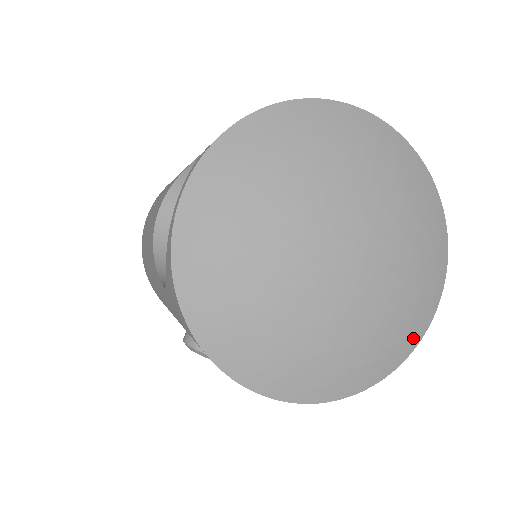
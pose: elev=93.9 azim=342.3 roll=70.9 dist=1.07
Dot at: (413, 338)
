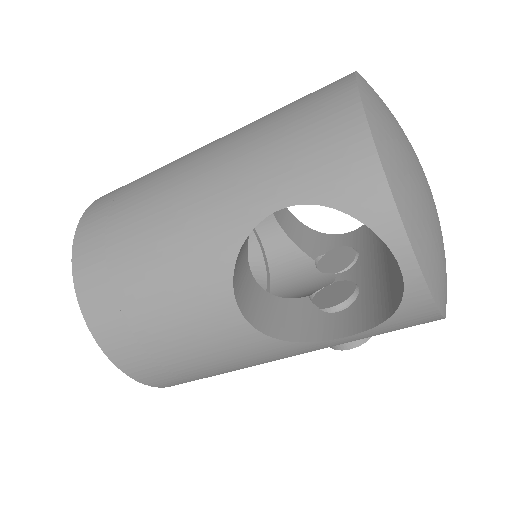
Dot at: occluded
